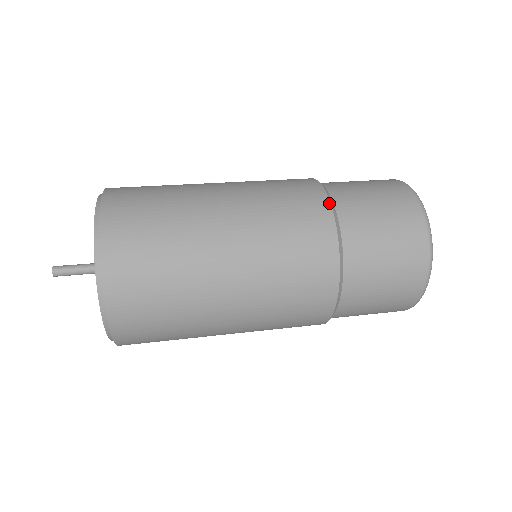
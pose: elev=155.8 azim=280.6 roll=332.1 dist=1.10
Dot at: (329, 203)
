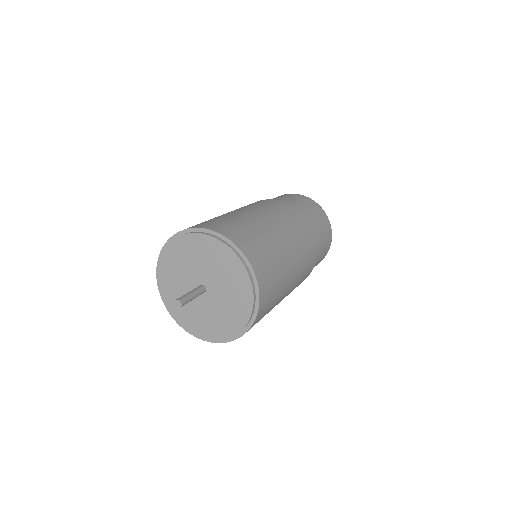
Dot at: occluded
